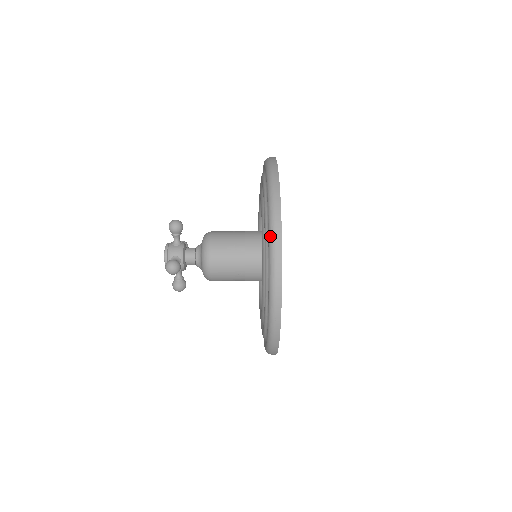
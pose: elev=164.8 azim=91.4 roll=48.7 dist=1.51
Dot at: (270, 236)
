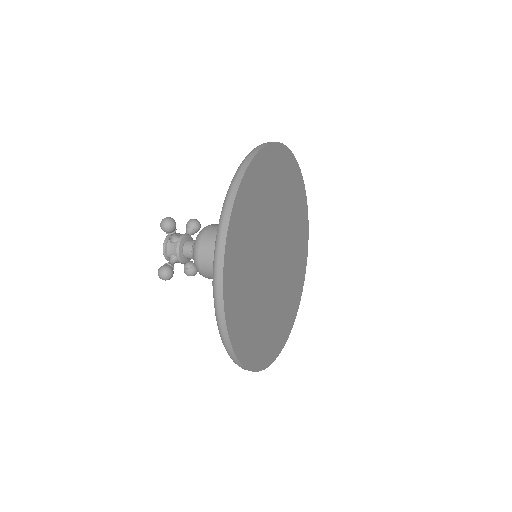
Dot at: occluded
